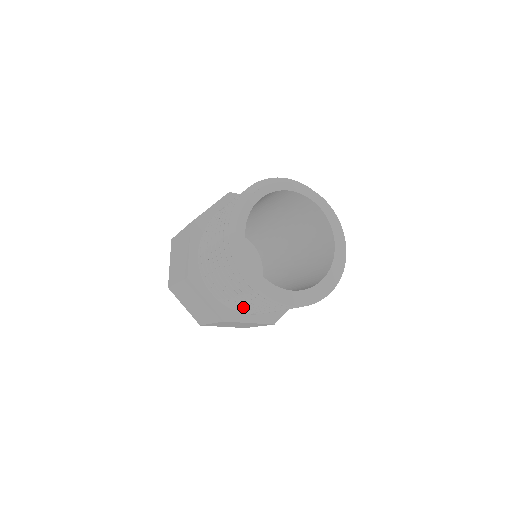
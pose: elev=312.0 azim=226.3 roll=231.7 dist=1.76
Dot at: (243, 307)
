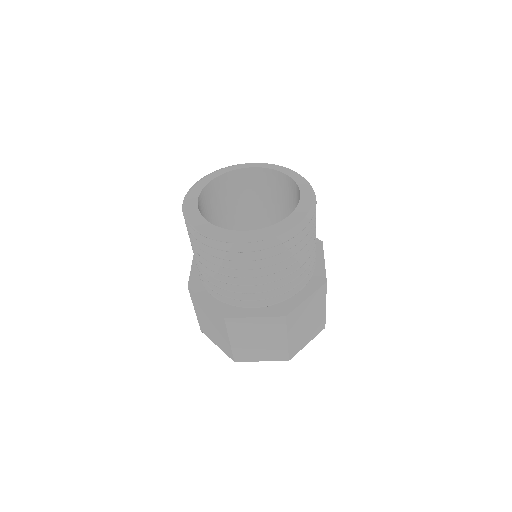
Dot at: (200, 269)
